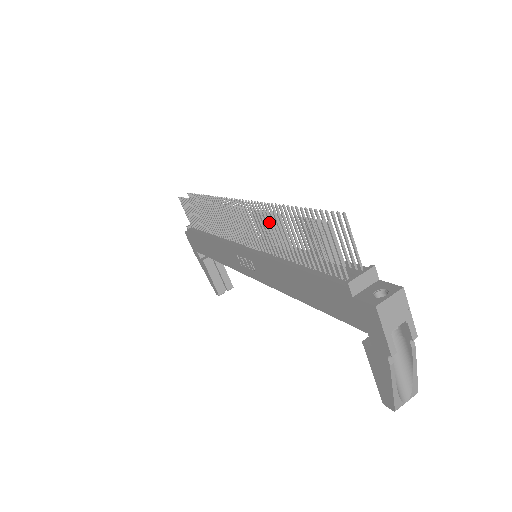
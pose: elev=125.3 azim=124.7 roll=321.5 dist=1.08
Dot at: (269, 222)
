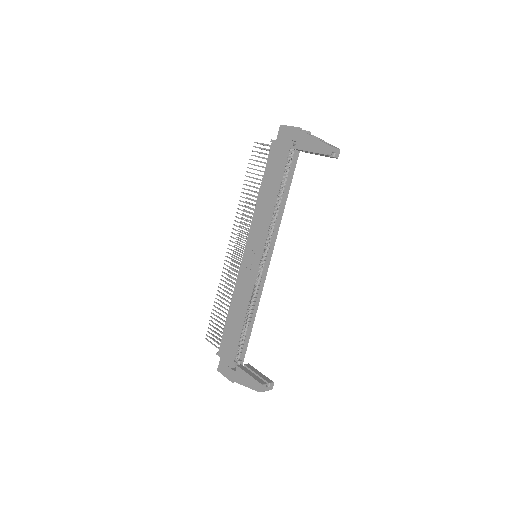
Dot at: occluded
